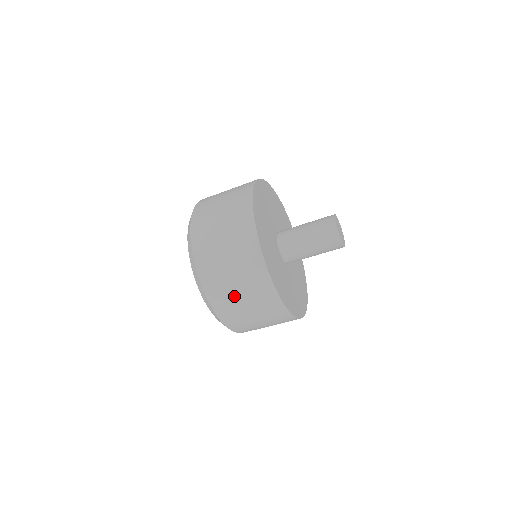
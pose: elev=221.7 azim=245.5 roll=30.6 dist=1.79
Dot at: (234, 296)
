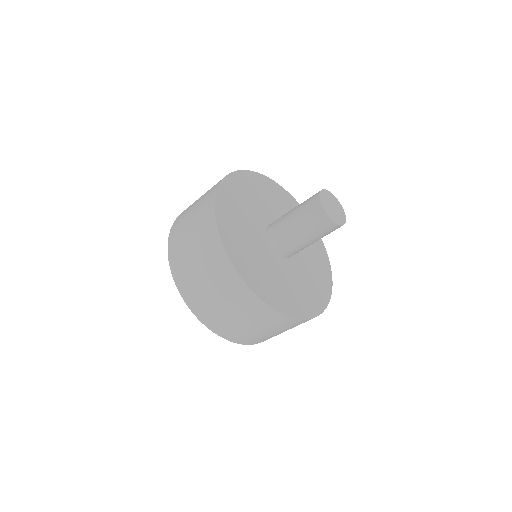
Dot at: occluded
